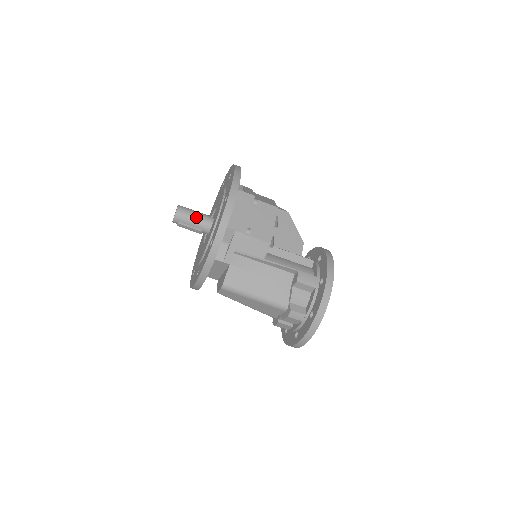
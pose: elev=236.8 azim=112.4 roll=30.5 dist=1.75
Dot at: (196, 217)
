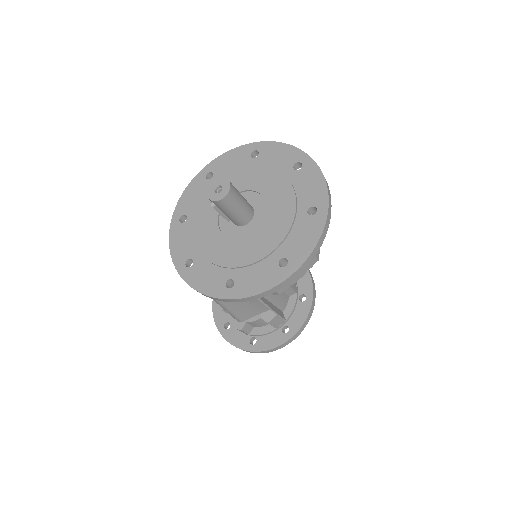
Dot at: (237, 212)
